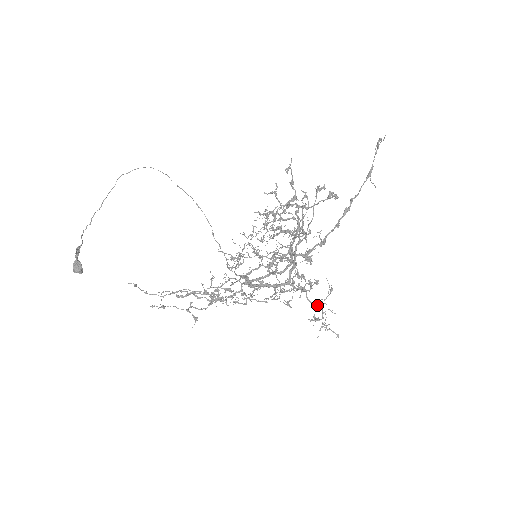
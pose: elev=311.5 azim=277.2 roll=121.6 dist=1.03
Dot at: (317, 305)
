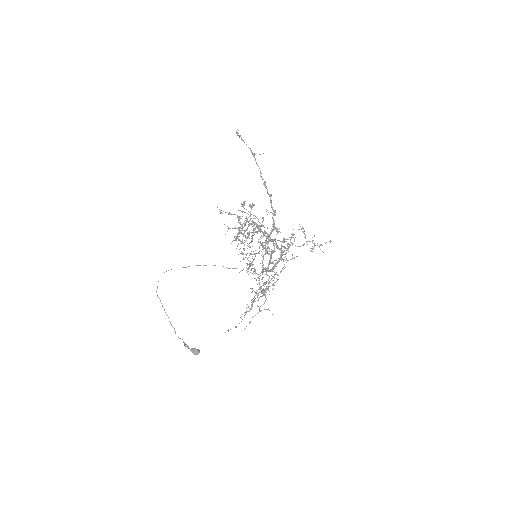
Dot at: occluded
